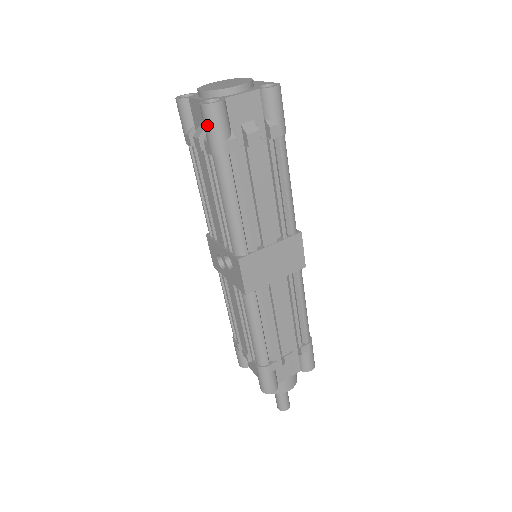
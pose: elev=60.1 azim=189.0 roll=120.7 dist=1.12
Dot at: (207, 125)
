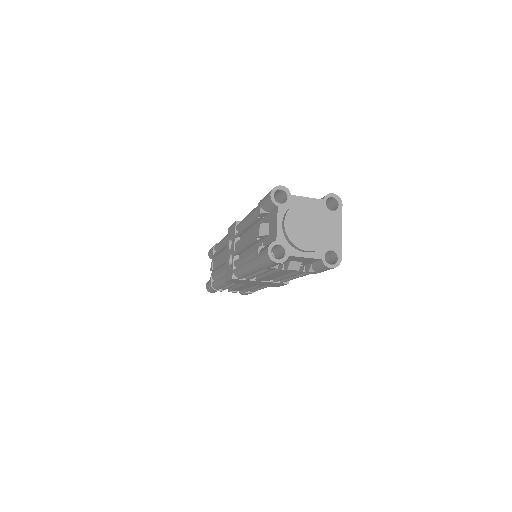
Dot at: (263, 257)
